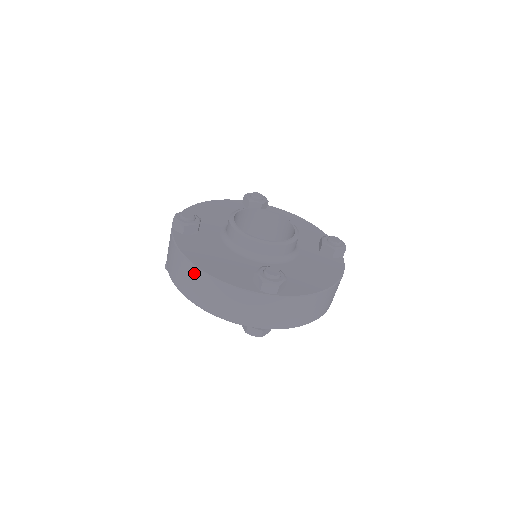
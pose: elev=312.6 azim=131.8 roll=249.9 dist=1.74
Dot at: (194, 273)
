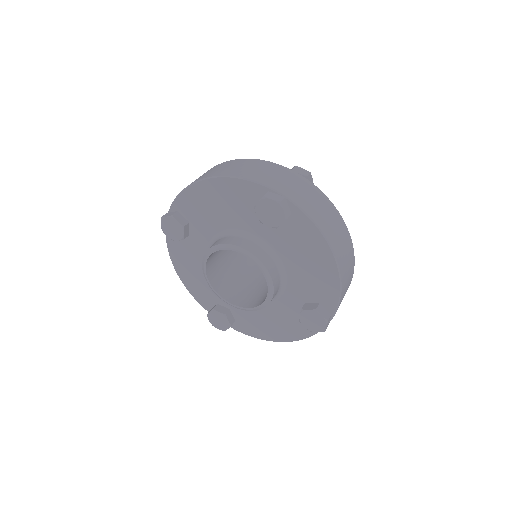
Dot at: (224, 164)
